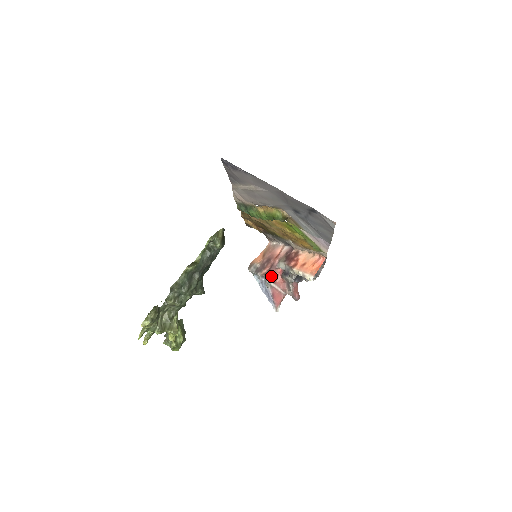
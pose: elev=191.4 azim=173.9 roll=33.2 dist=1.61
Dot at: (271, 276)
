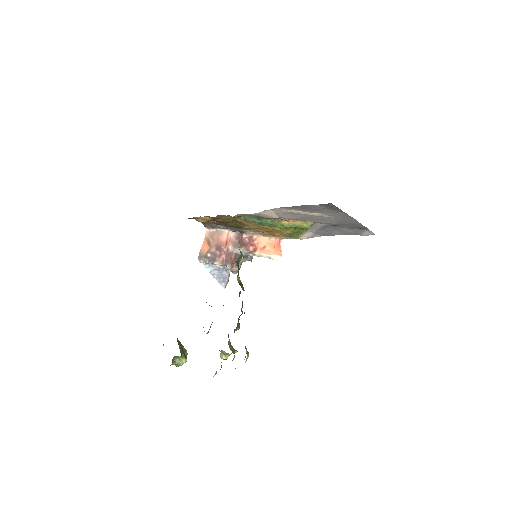
Dot at: occluded
